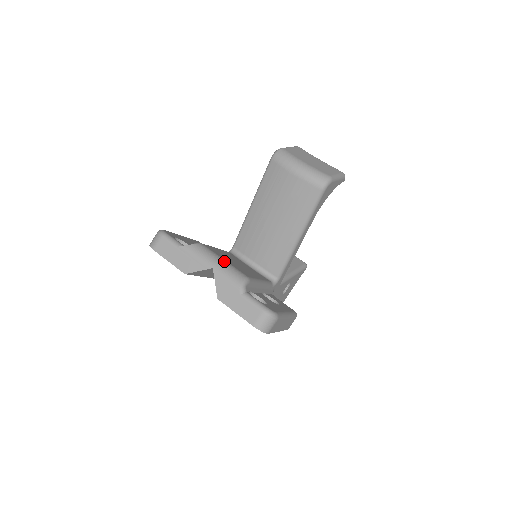
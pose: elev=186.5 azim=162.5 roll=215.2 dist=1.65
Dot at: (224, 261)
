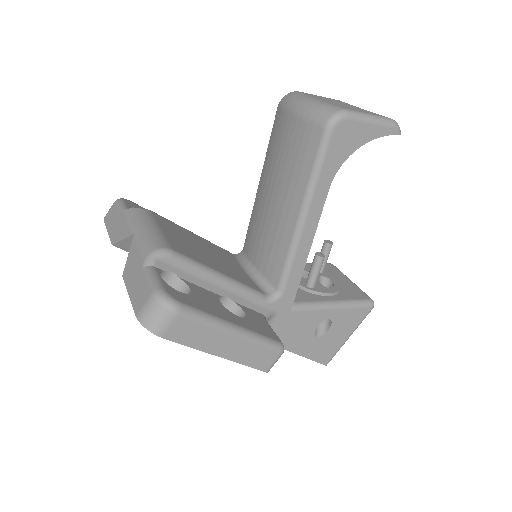
Dot at: (156, 228)
